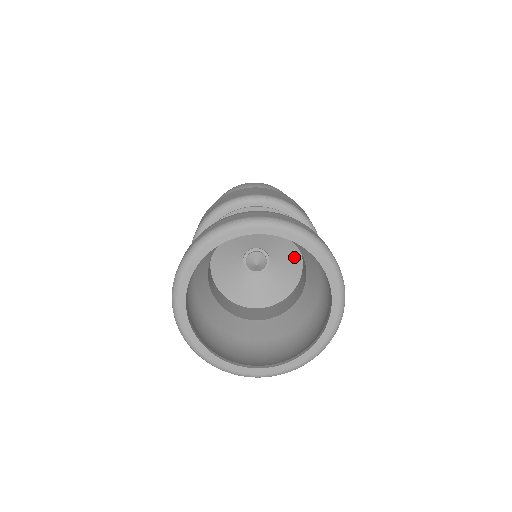
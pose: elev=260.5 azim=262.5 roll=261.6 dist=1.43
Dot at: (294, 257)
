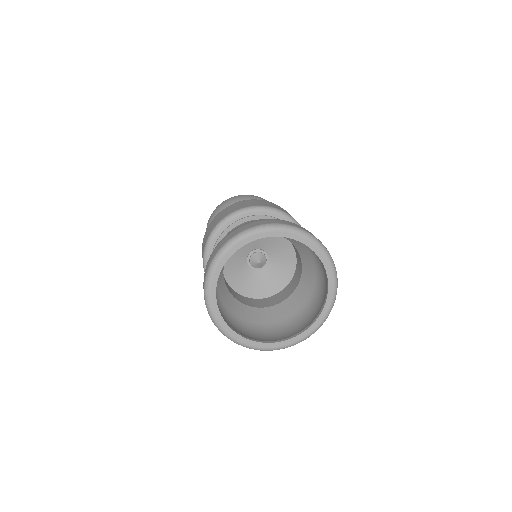
Dot at: (287, 272)
